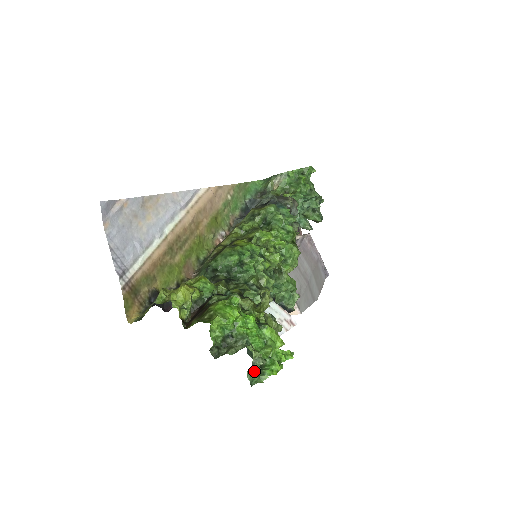
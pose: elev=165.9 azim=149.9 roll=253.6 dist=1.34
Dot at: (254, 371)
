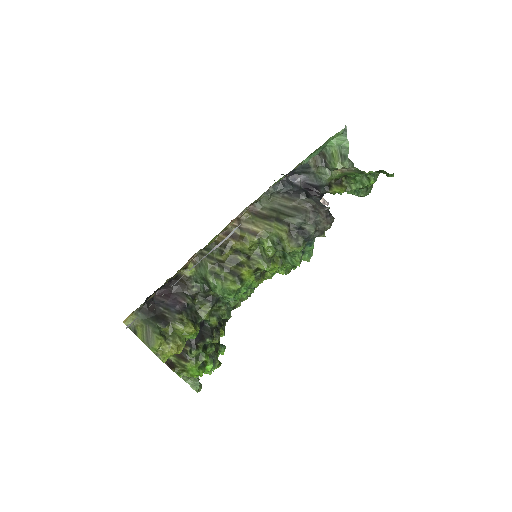
Dot at: occluded
